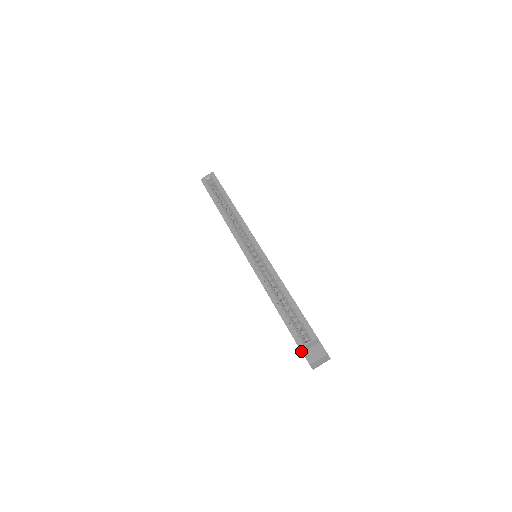
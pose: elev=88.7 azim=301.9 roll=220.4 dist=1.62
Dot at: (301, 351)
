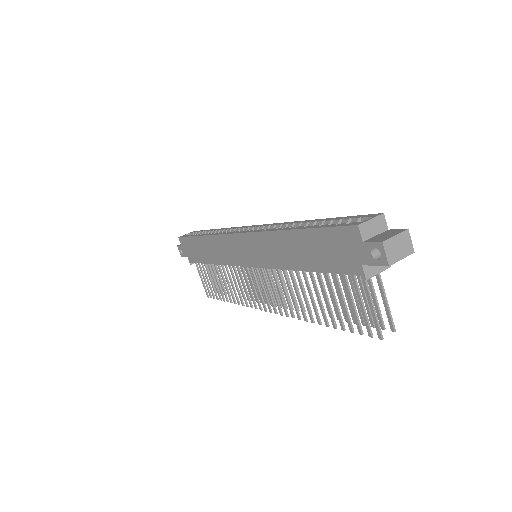
Dot at: (360, 235)
